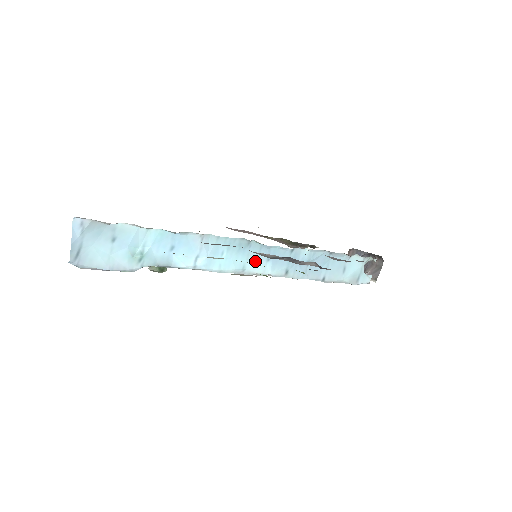
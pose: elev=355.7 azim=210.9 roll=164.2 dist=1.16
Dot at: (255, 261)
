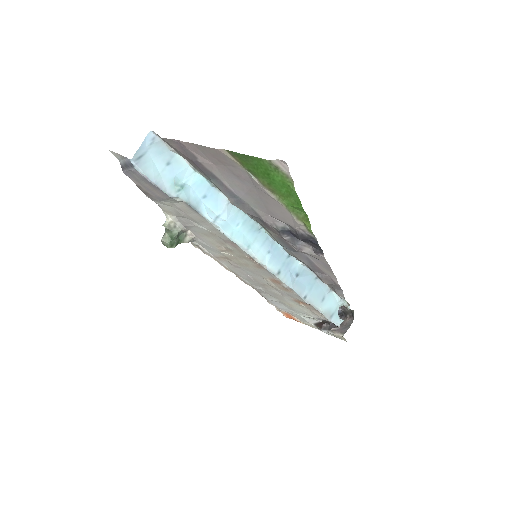
Dot at: (259, 247)
